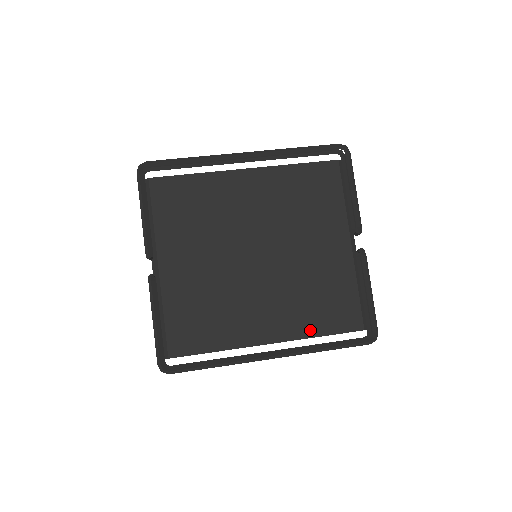
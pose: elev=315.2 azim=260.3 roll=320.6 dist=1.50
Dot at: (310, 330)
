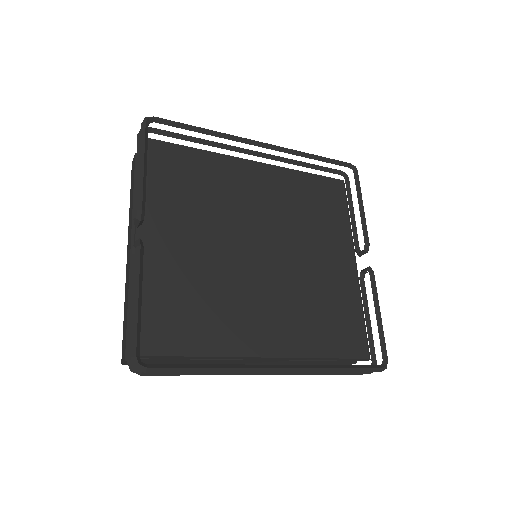
Dot at: (314, 348)
